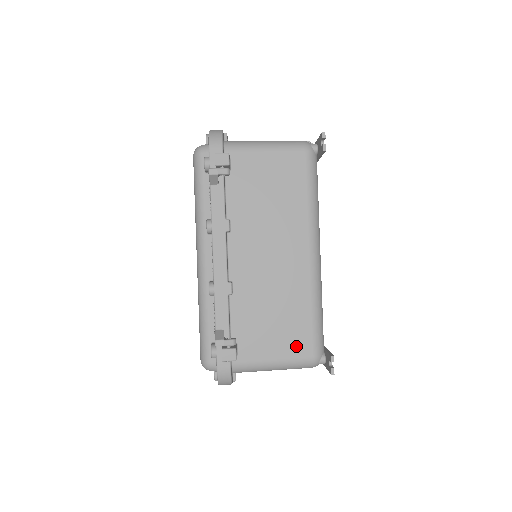
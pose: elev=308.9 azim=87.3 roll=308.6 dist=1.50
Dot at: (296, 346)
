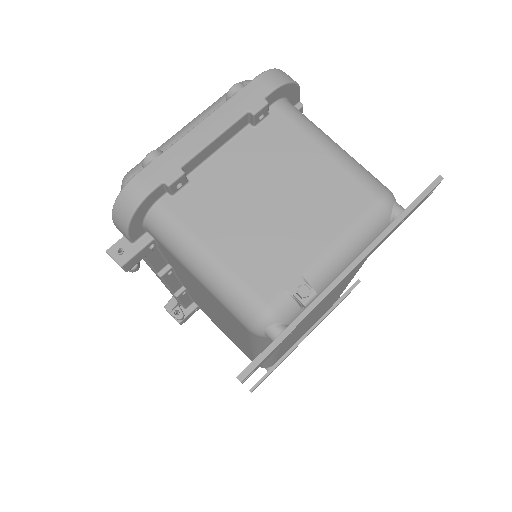
Dot at: occluded
